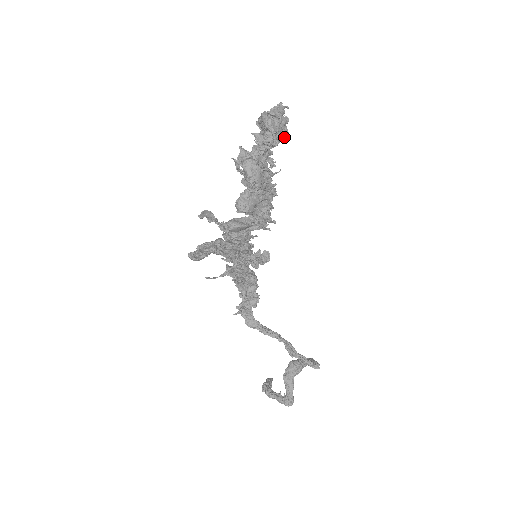
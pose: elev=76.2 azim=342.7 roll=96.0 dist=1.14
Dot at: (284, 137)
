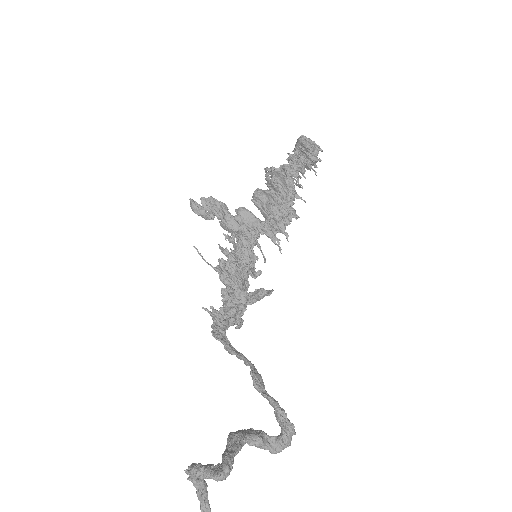
Dot at: (312, 156)
